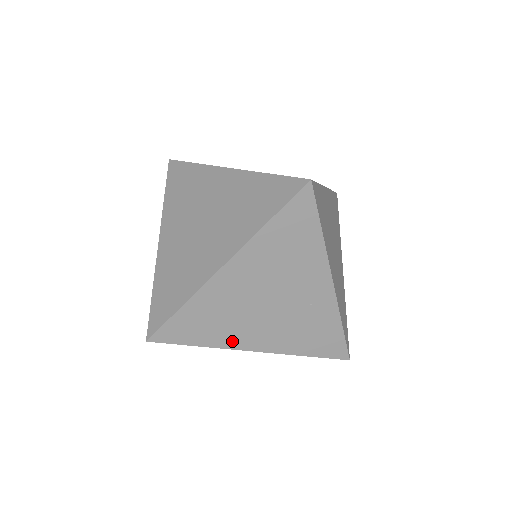
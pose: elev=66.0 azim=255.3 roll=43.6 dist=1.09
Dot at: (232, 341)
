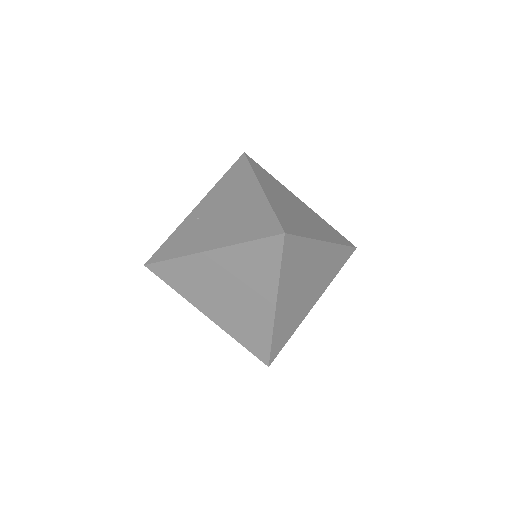
Dot at: occluded
